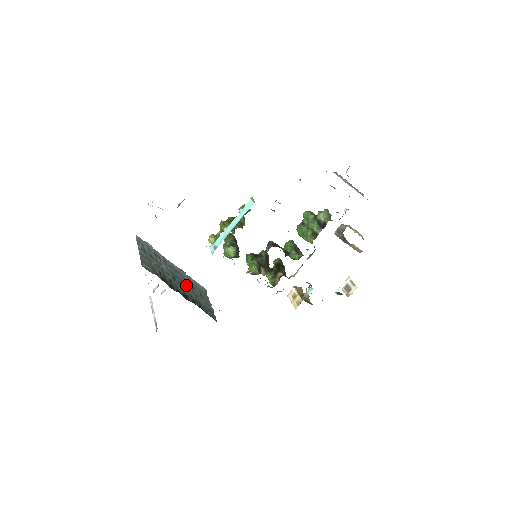
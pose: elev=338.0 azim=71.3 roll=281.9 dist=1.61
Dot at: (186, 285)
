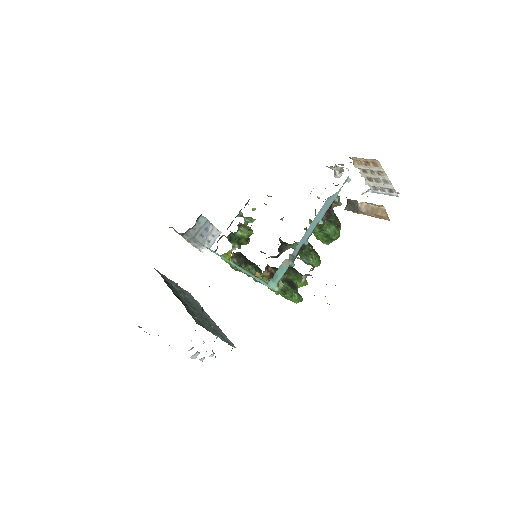
Dot at: (199, 313)
